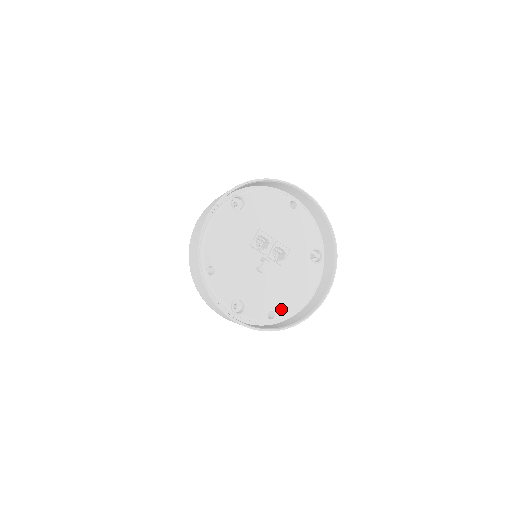
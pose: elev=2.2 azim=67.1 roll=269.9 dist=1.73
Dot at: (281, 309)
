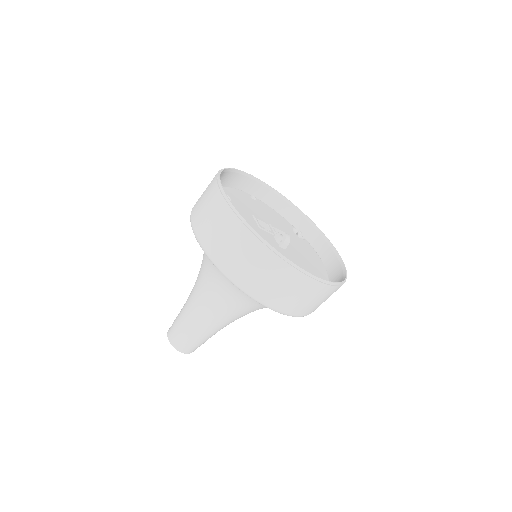
Dot at: (321, 277)
